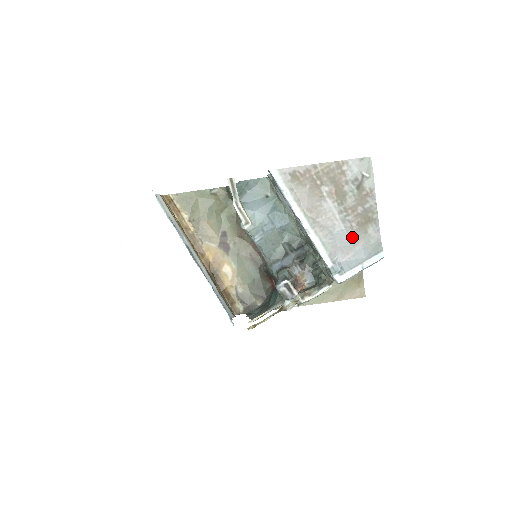
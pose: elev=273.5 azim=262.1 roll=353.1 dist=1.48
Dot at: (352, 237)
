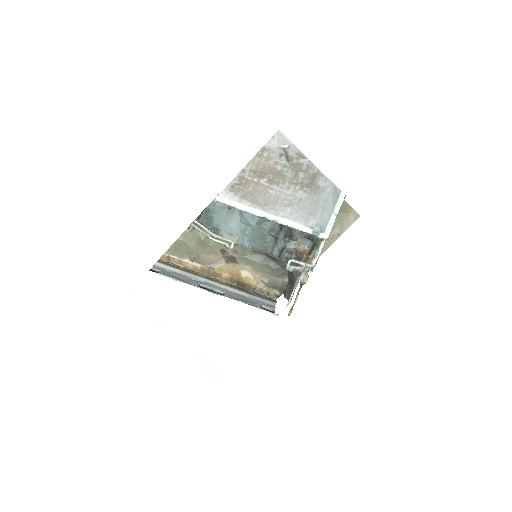
Dot at: (311, 199)
